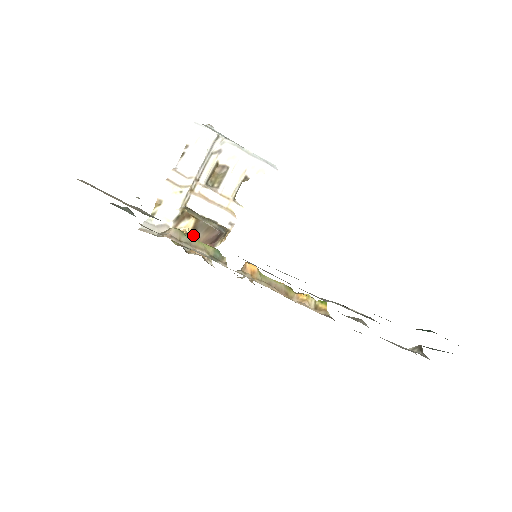
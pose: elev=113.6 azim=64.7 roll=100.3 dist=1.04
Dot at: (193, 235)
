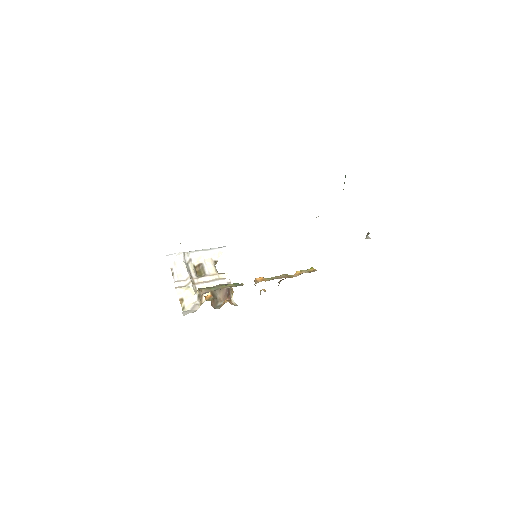
Dot at: (215, 299)
